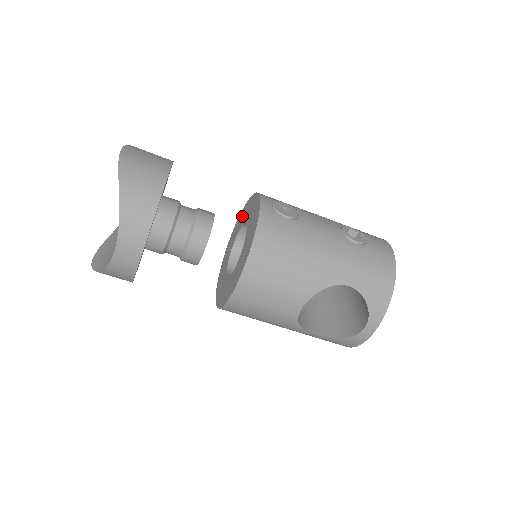
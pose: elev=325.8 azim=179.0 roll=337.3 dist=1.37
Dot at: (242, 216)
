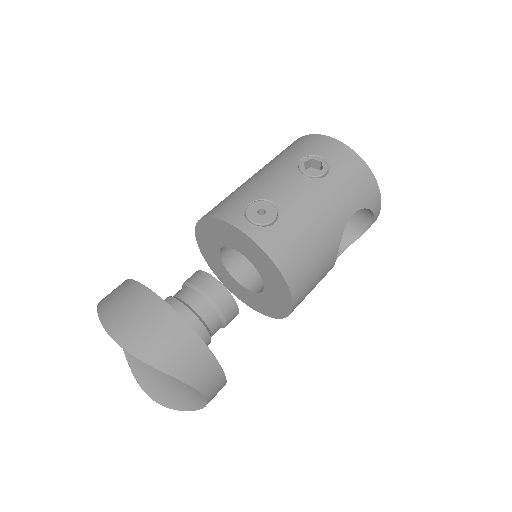
Dot at: (207, 236)
